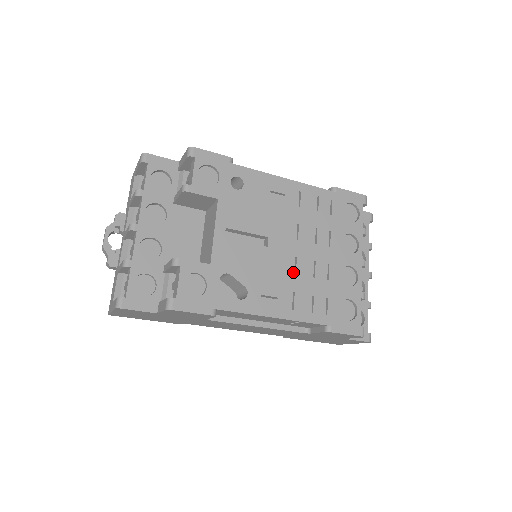
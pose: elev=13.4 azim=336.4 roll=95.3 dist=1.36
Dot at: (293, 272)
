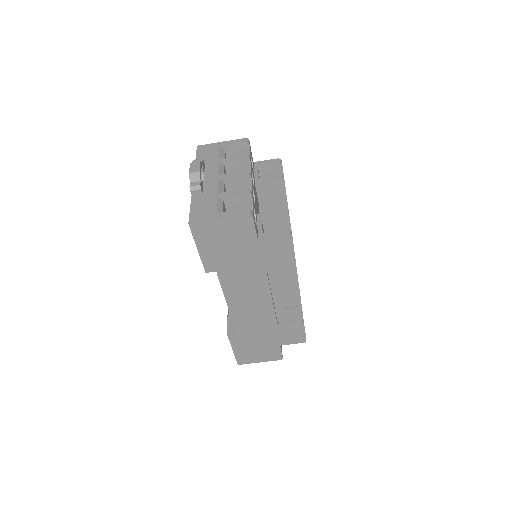
Dot at: occluded
